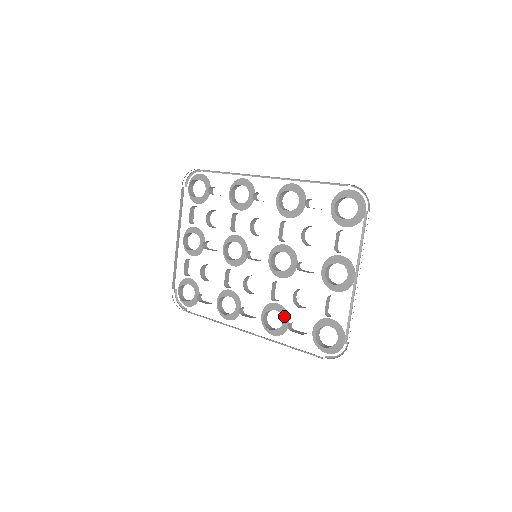
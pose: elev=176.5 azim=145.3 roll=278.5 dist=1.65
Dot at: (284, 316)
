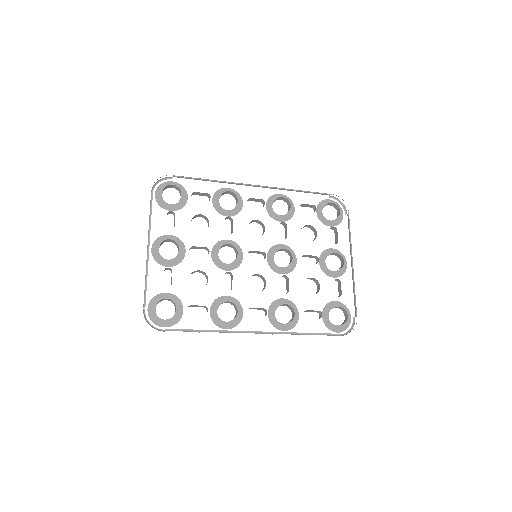
Dot at: occluded
